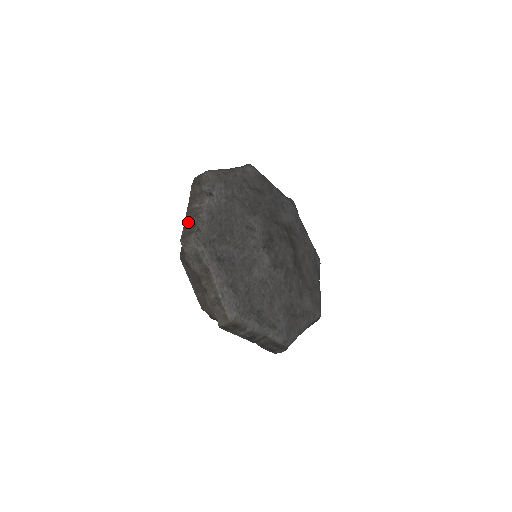
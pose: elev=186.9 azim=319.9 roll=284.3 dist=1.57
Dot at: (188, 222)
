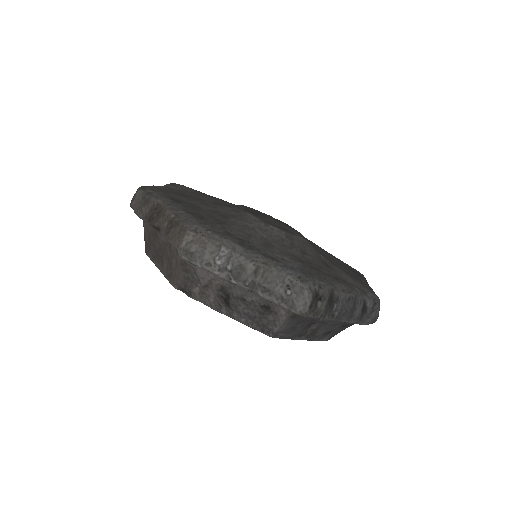
Dot at: occluded
